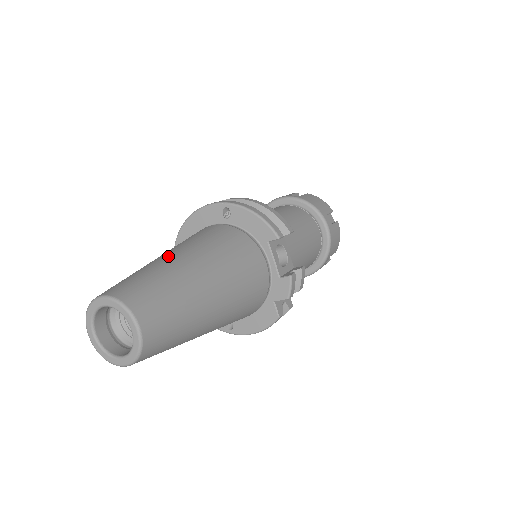
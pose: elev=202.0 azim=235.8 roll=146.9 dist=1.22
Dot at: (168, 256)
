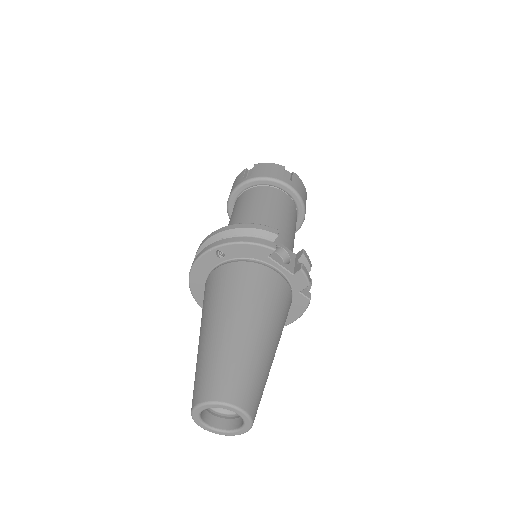
Dot at: (211, 331)
